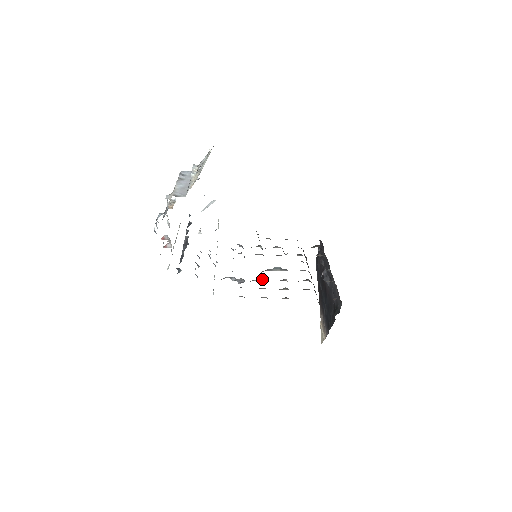
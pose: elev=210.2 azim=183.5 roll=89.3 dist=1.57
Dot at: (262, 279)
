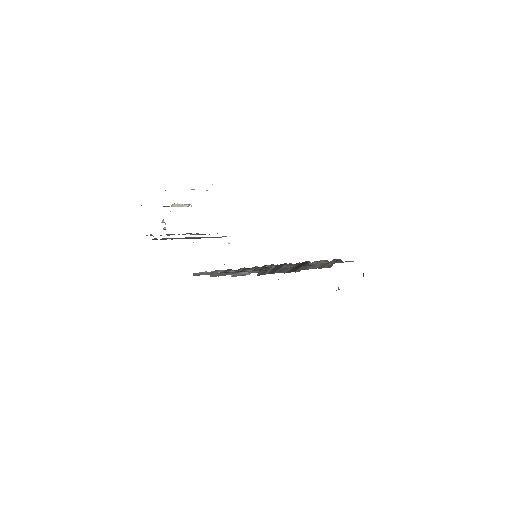
Dot at: occluded
